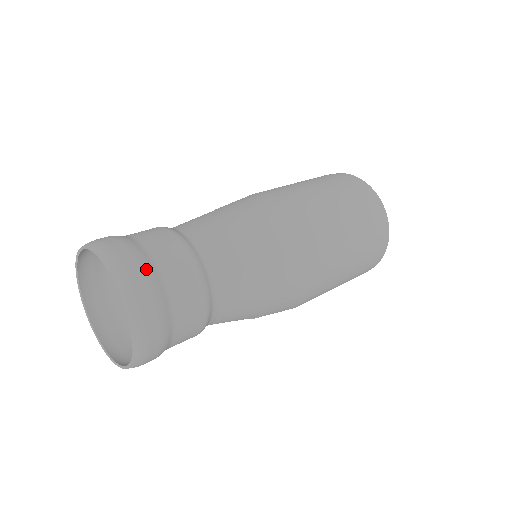
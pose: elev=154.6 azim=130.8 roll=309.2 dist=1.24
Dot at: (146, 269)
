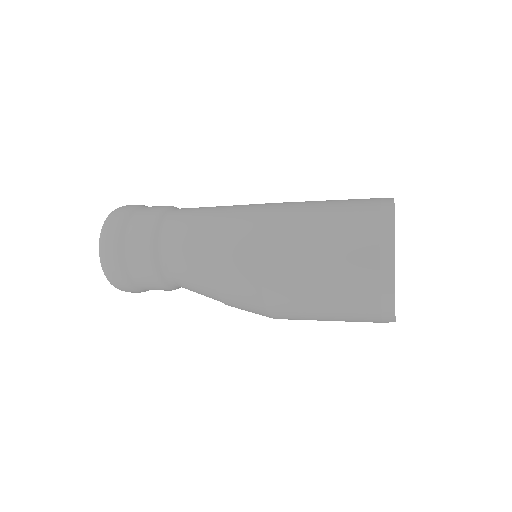
Dot at: (130, 208)
